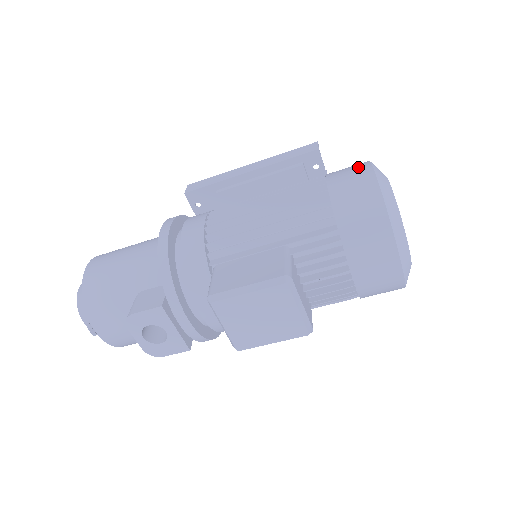
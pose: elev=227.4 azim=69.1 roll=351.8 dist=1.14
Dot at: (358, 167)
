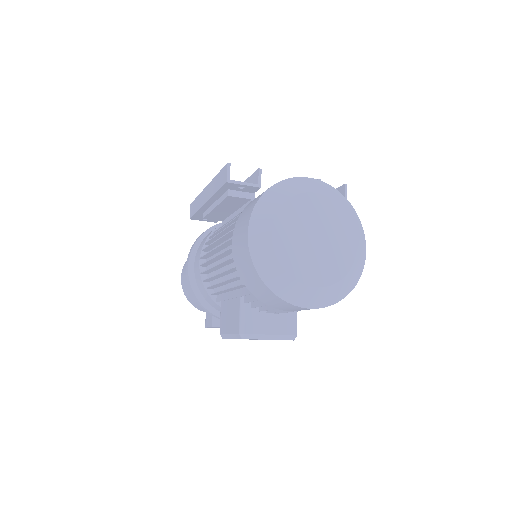
Dot at: (243, 227)
